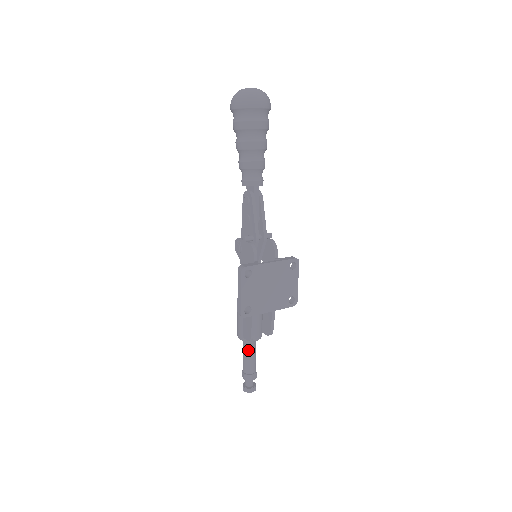
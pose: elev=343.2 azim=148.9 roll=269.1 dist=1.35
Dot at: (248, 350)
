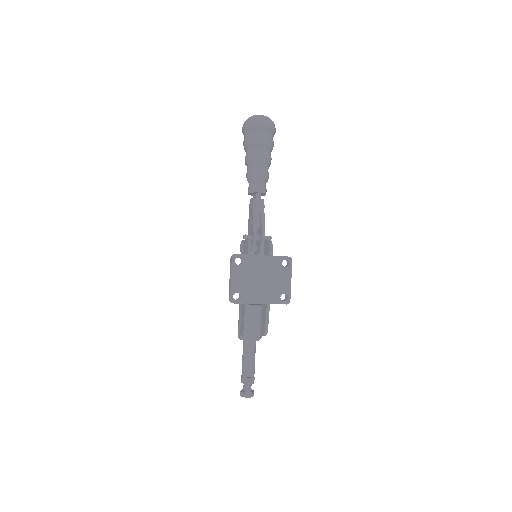
Dot at: (246, 350)
